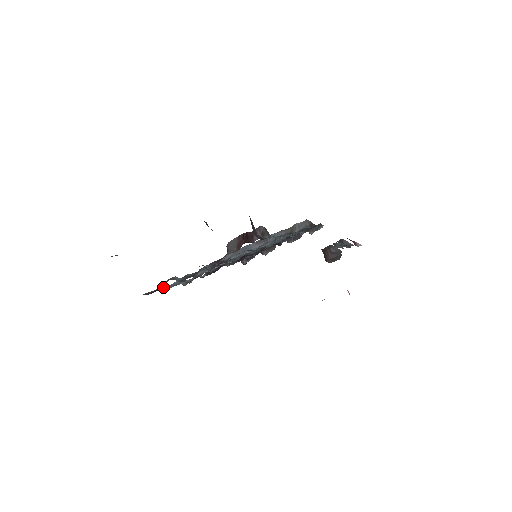
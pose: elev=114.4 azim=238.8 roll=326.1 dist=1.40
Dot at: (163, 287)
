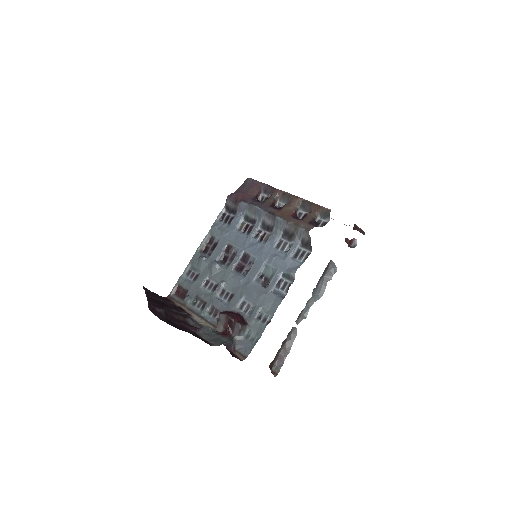
Dot at: (186, 267)
